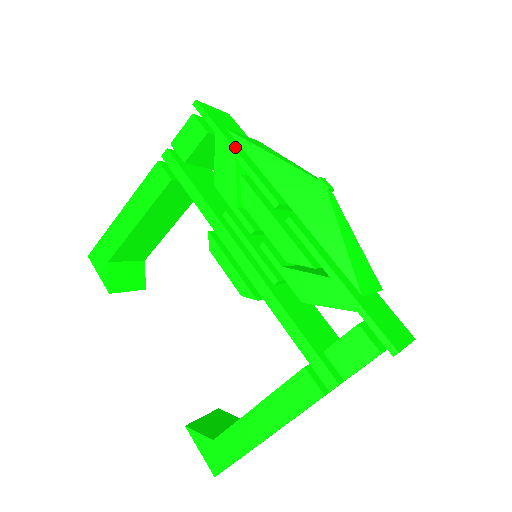
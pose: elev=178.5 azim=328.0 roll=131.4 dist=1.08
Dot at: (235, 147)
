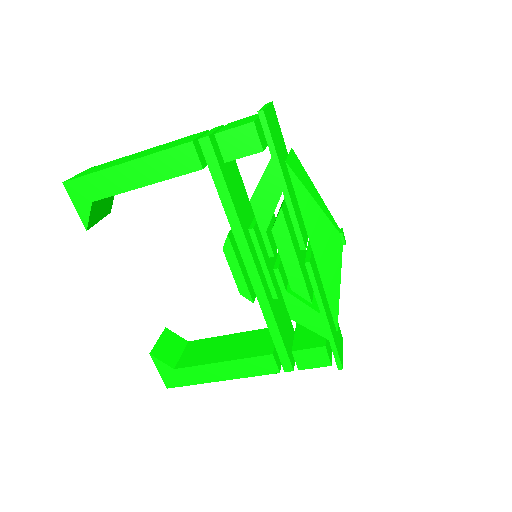
Dot at: (285, 180)
